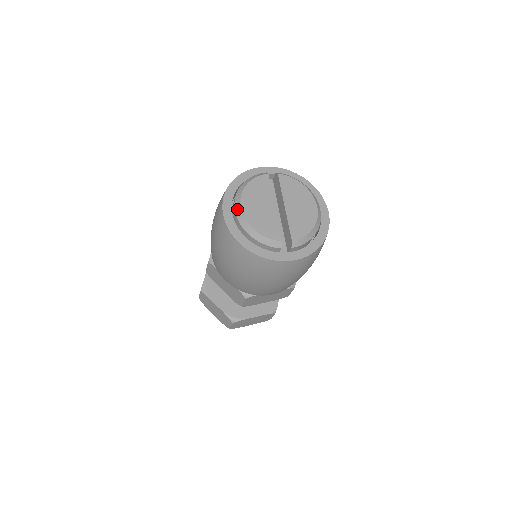
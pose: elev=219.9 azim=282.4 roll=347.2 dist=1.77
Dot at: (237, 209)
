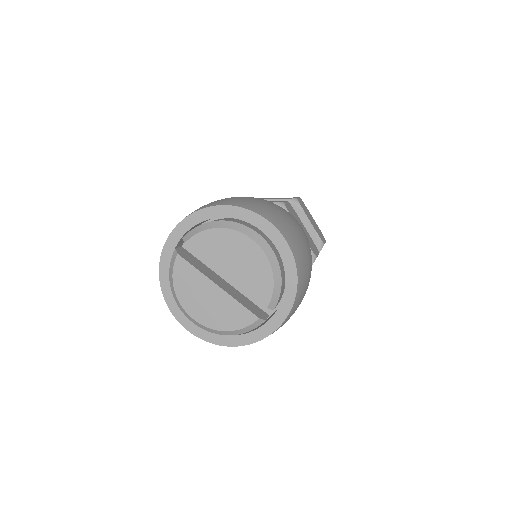
Dot at: (193, 322)
